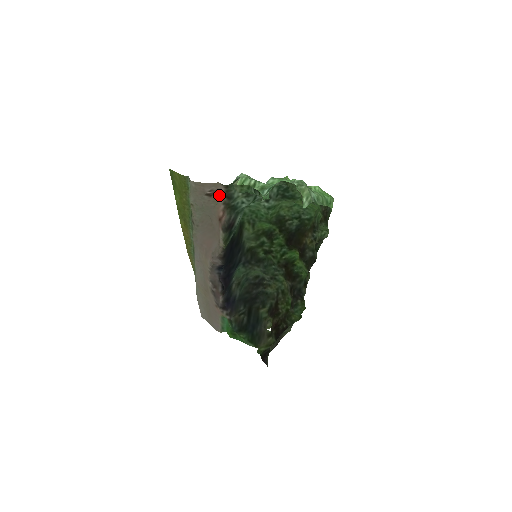
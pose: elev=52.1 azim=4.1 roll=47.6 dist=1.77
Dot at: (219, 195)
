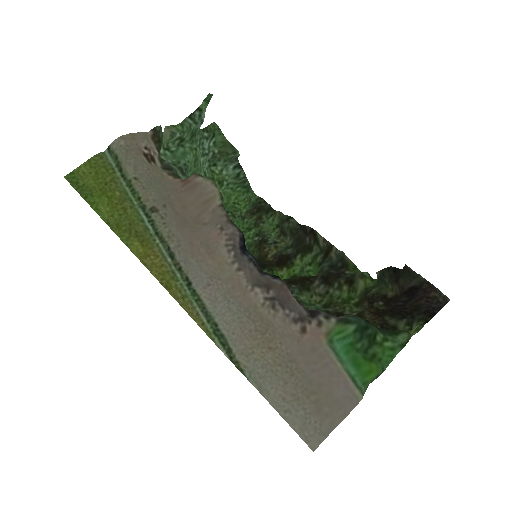
Dot at: (156, 166)
